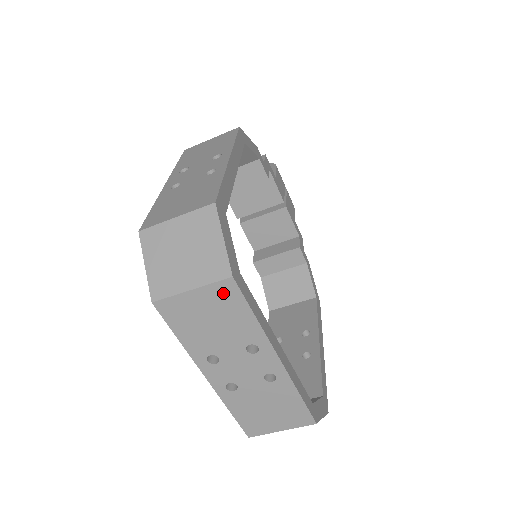
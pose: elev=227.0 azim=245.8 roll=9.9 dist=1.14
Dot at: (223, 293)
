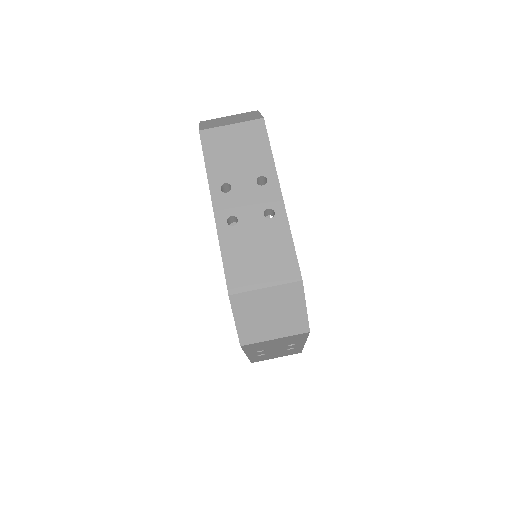
Dot at: (253, 129)
